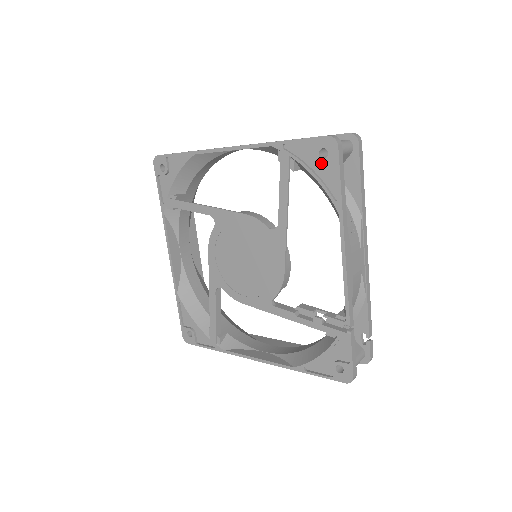
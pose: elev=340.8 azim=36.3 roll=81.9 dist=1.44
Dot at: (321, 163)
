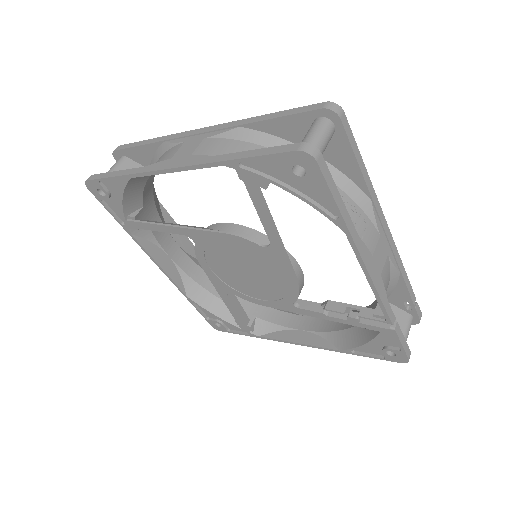
Dot at: (299, 179)
